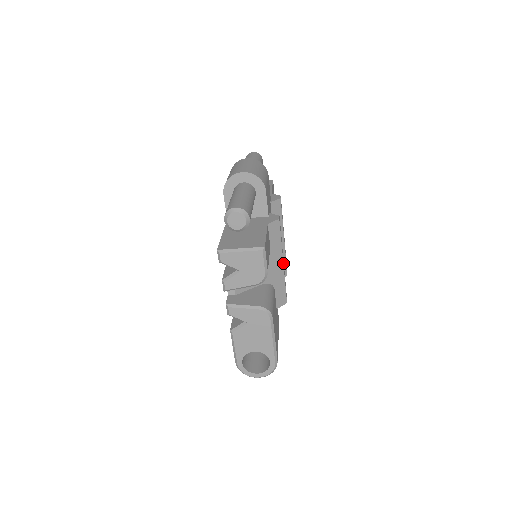
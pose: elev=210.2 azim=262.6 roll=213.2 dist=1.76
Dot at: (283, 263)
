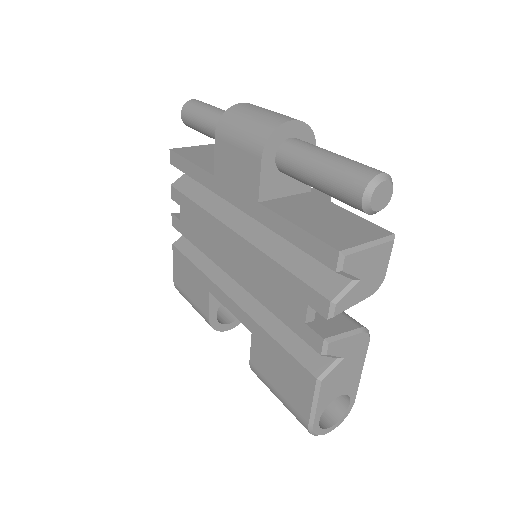
Dot at: occluded
